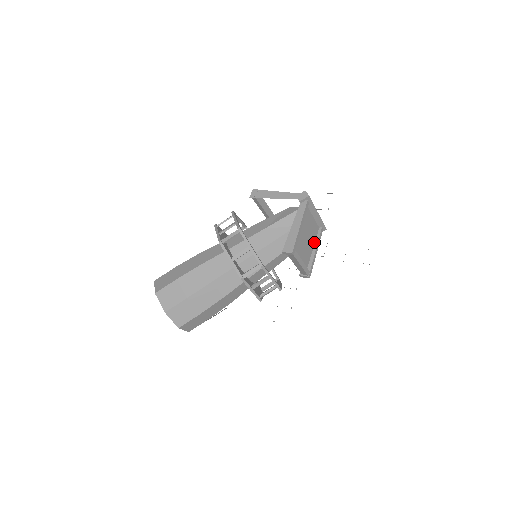
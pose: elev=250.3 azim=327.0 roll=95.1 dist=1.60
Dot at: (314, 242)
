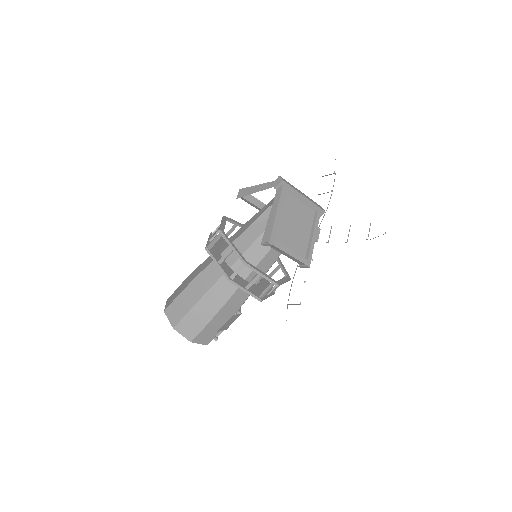
Dot at: (310, 228)
